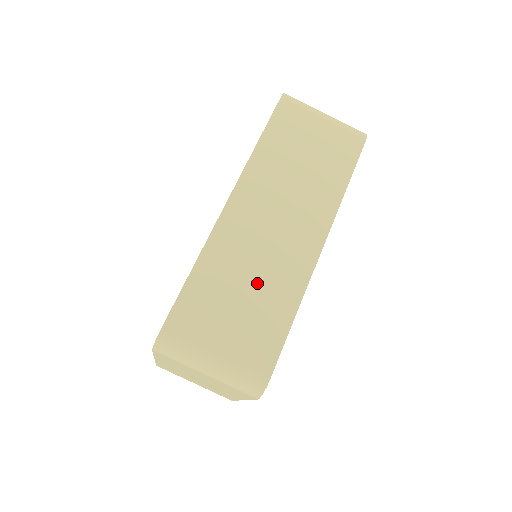
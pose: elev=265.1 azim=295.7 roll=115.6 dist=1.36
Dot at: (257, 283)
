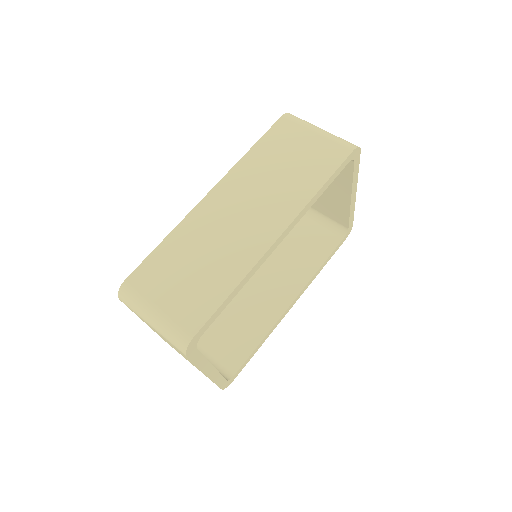
Dot at: (210, 258)
